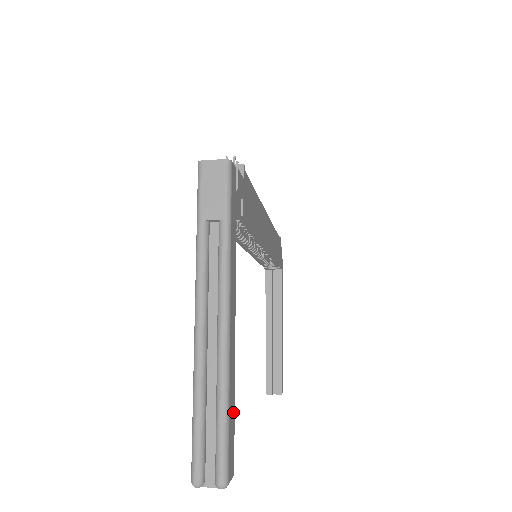
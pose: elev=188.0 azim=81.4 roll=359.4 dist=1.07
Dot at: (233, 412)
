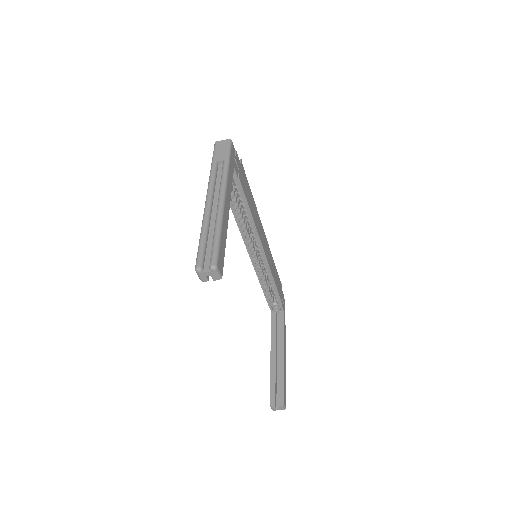
Dot at: (224, 245)
